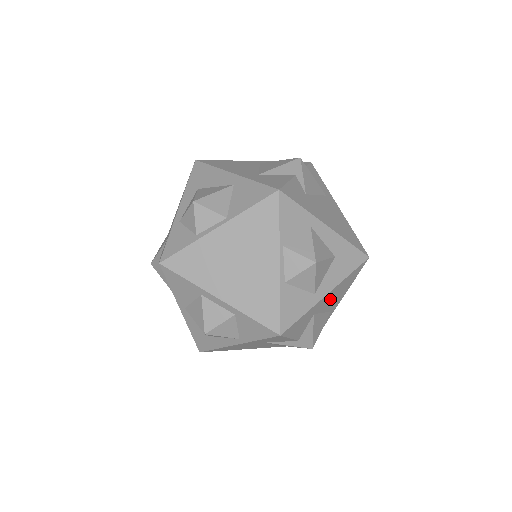
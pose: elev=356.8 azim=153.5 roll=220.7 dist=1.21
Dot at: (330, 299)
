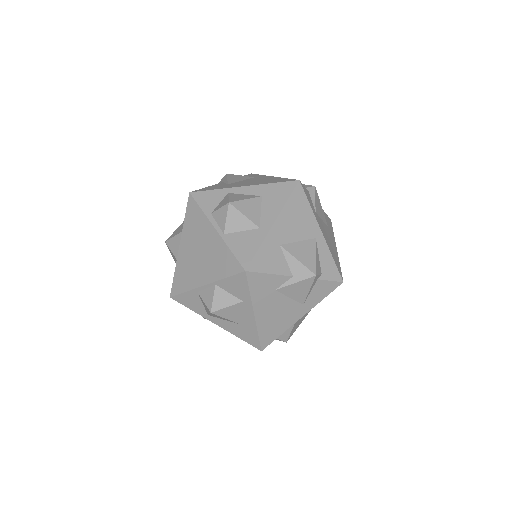
Dot at: occluded
